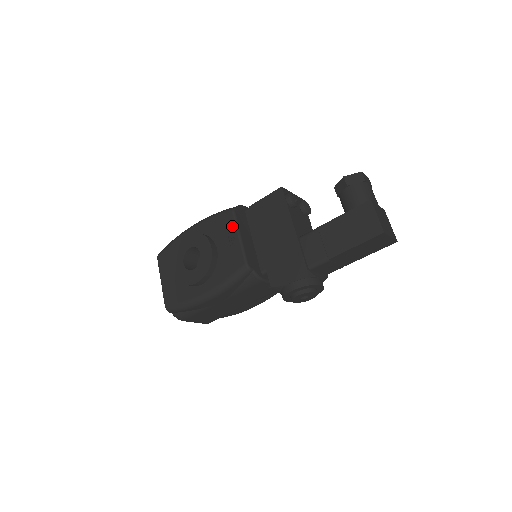
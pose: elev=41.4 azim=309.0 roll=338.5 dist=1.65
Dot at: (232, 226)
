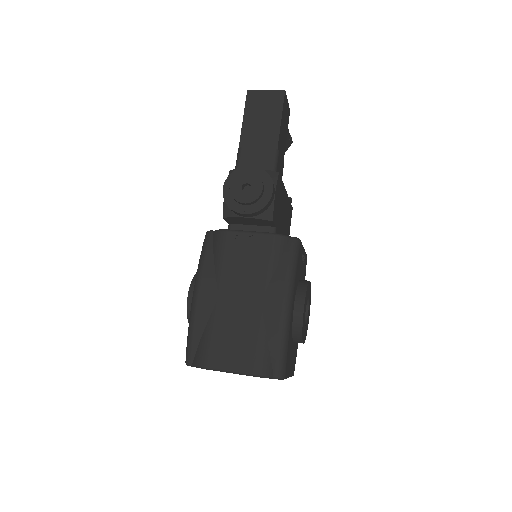
Dot at: occluded
